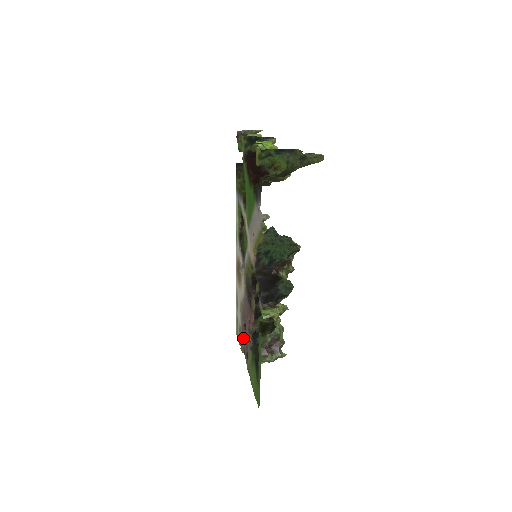
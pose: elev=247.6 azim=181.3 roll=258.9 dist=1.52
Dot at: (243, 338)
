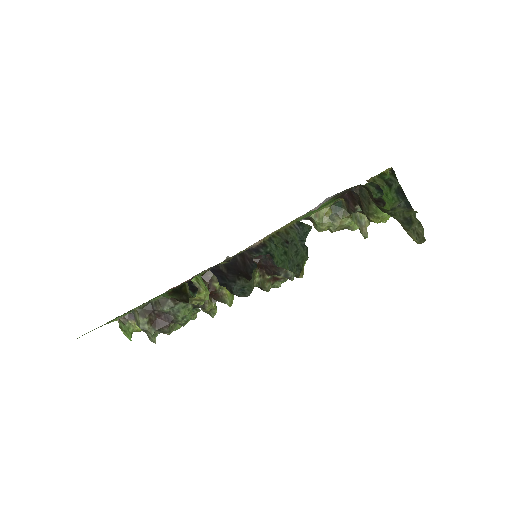
Dot at: occluded
